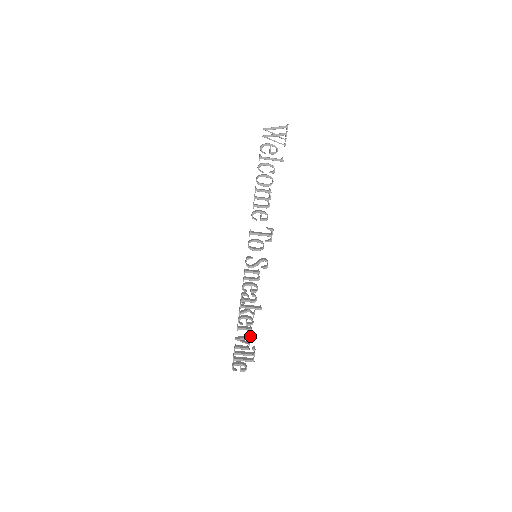
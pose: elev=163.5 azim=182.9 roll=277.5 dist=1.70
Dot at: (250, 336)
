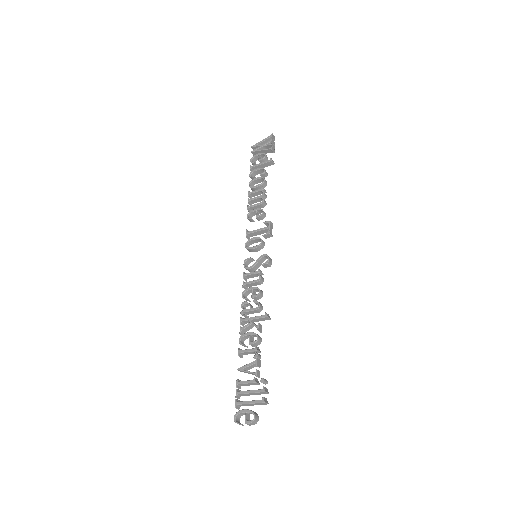
Dot at: occluded
